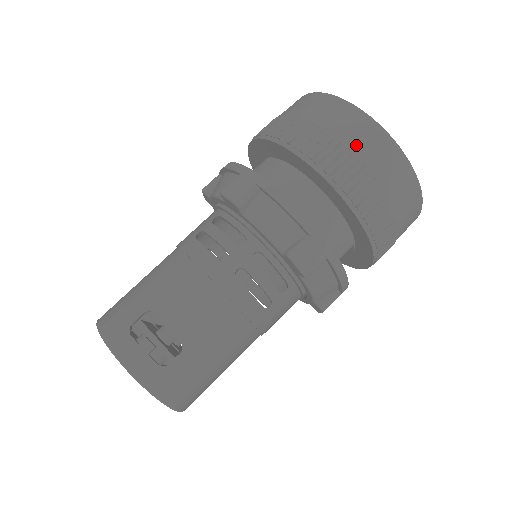
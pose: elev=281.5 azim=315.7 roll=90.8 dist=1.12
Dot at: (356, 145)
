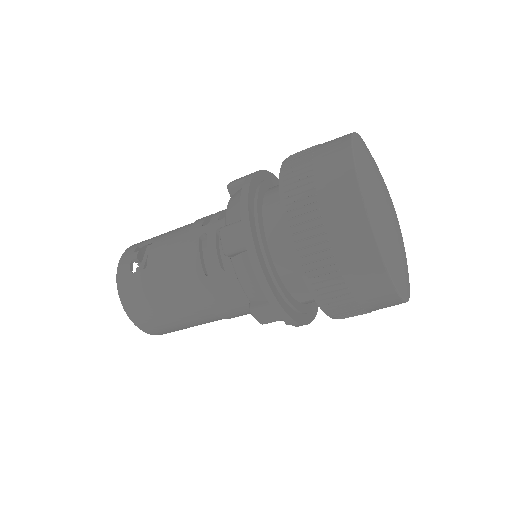
Dot at: (321, 164)
